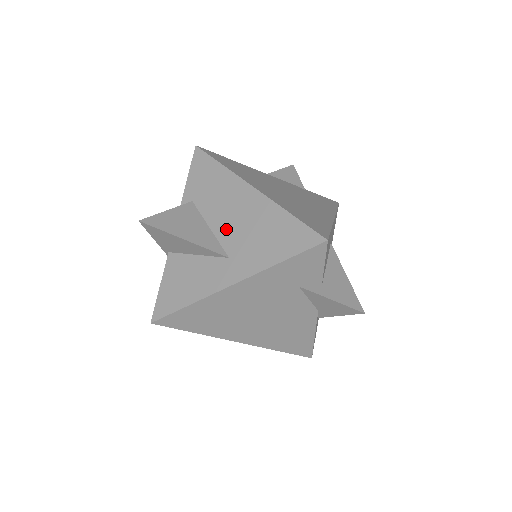
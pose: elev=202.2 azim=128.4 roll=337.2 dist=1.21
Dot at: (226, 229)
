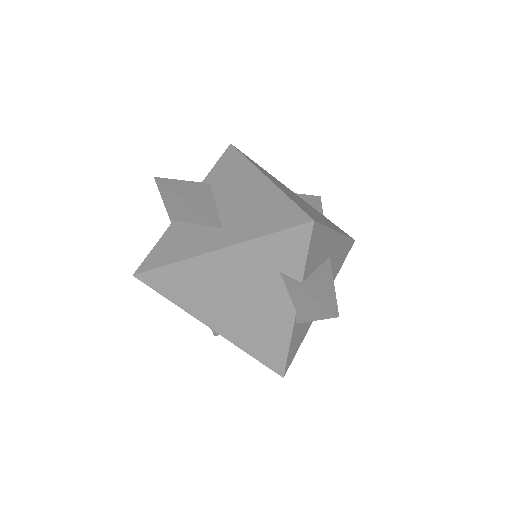
Dot at: (229, 206)
